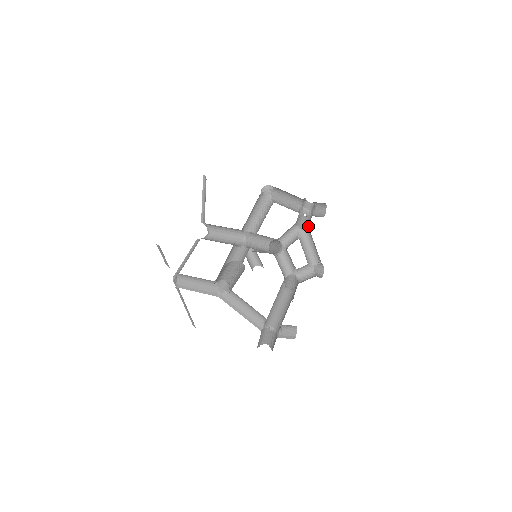
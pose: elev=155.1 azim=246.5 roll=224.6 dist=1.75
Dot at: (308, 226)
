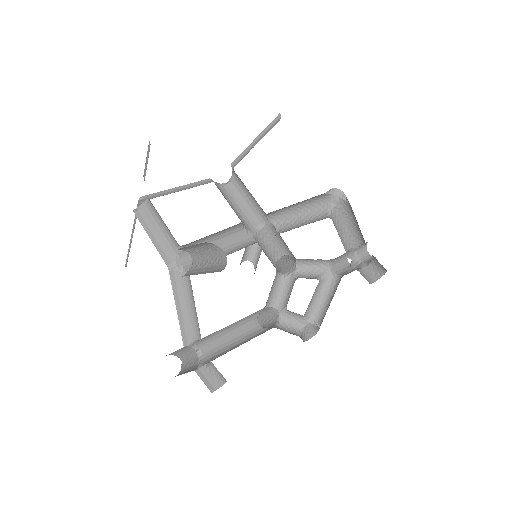
Dot at: (342, 275)
